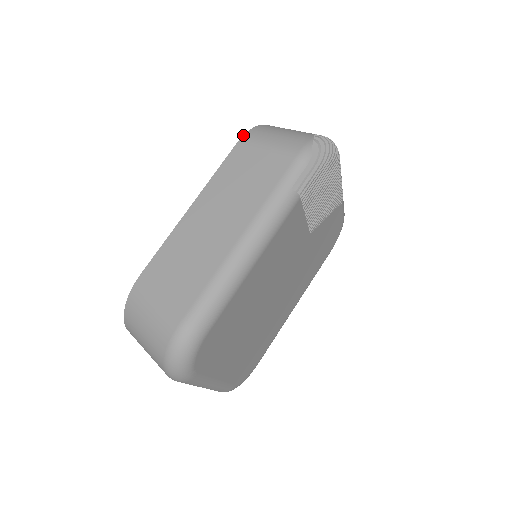
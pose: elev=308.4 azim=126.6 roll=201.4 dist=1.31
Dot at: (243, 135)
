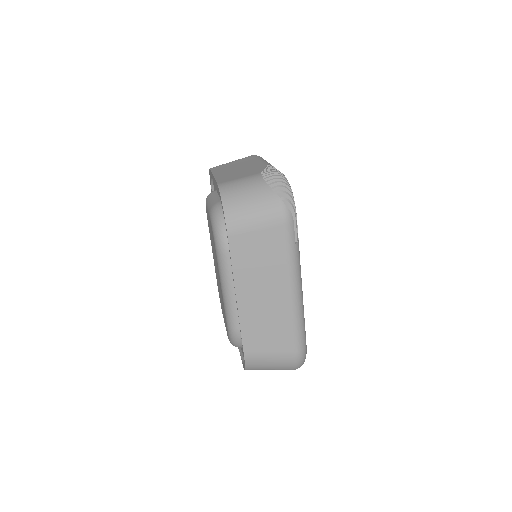
Dot at: (226, 228)
